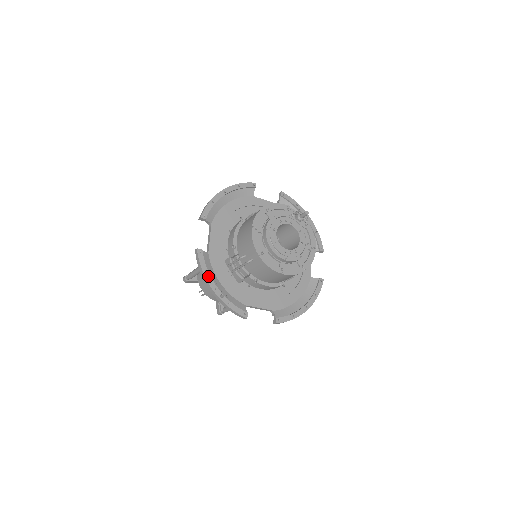
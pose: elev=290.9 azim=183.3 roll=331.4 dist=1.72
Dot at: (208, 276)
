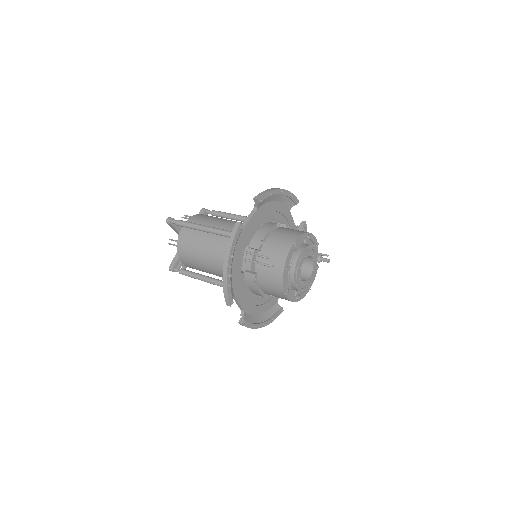
Dot at: (232, 252)
